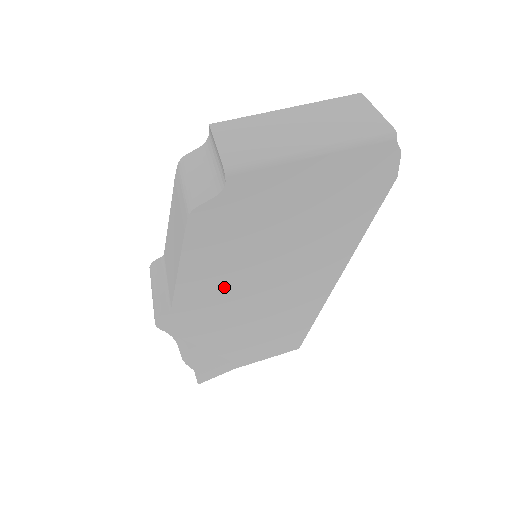
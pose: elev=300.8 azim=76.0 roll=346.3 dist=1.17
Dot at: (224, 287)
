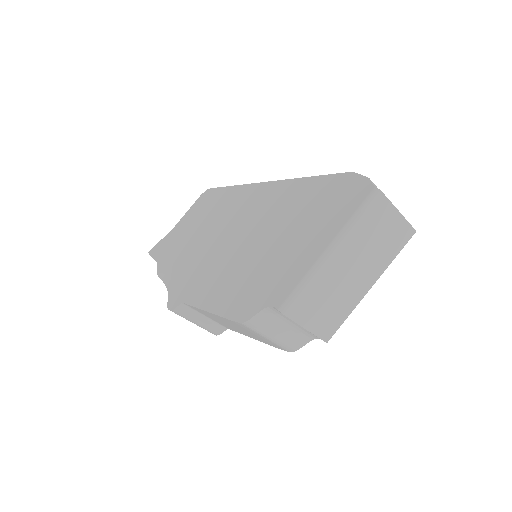
Dot at: occluded
